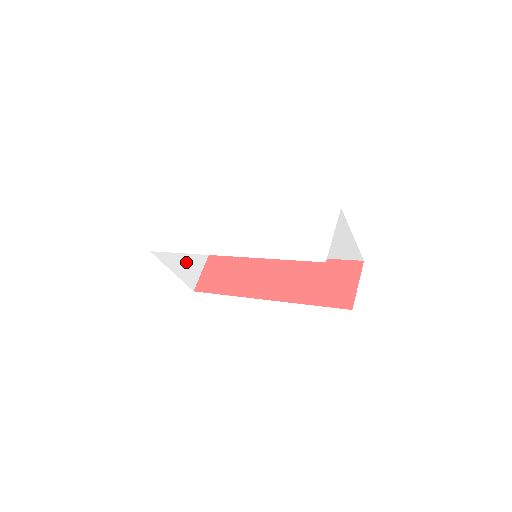
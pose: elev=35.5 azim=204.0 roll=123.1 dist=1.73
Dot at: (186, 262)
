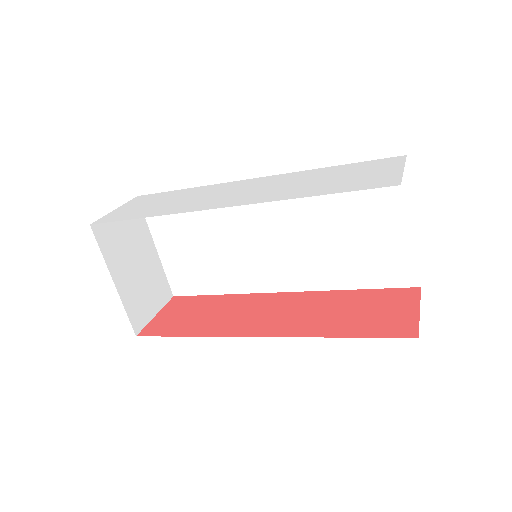
Dot at: (137, 284)
